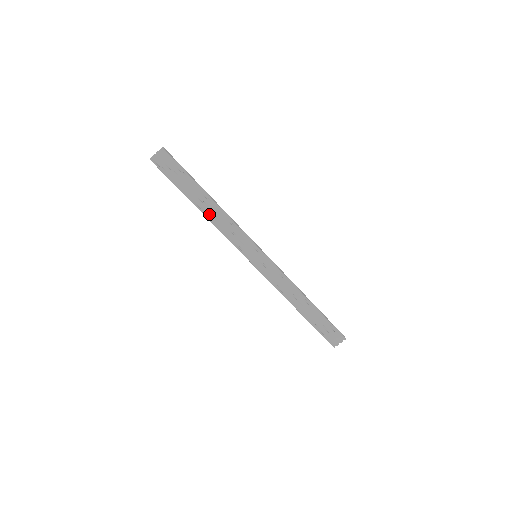
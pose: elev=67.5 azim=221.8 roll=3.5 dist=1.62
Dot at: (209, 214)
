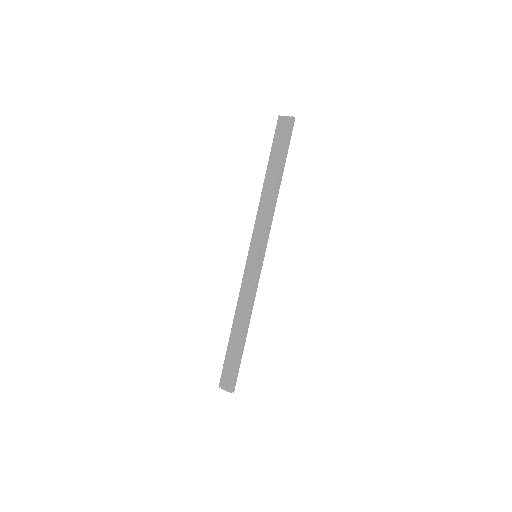
Dot at: (265, 191)
